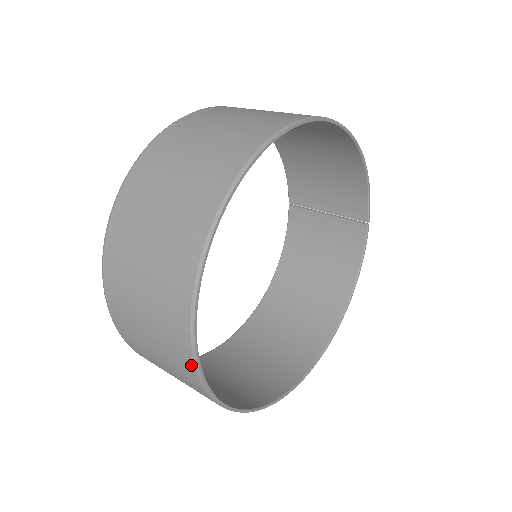
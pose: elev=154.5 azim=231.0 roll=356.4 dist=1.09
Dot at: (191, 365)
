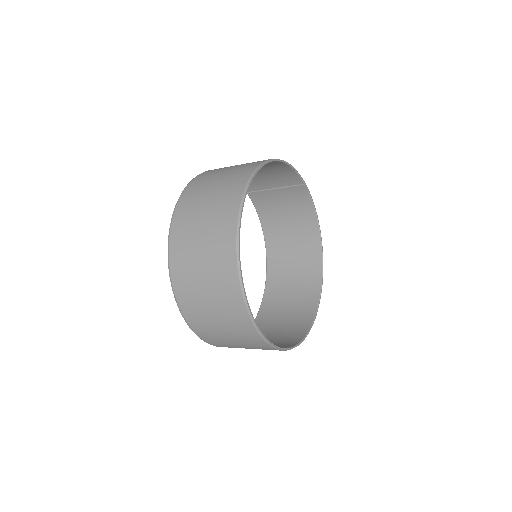
Dot at: (269, 347)
